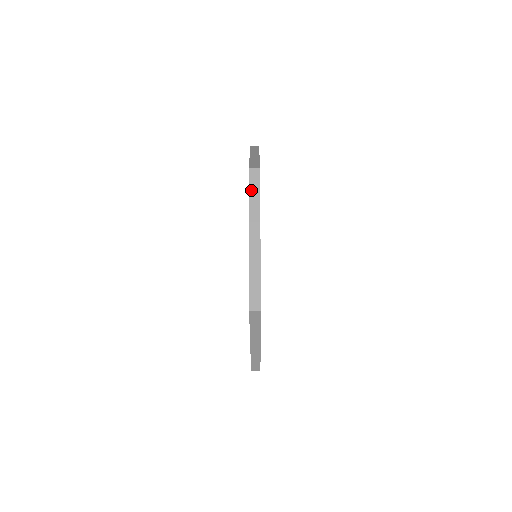
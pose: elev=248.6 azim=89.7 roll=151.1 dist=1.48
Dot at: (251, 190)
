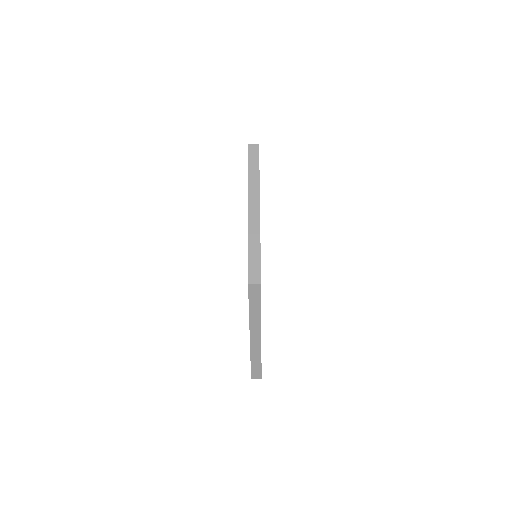
Dot at: (250, 164)
